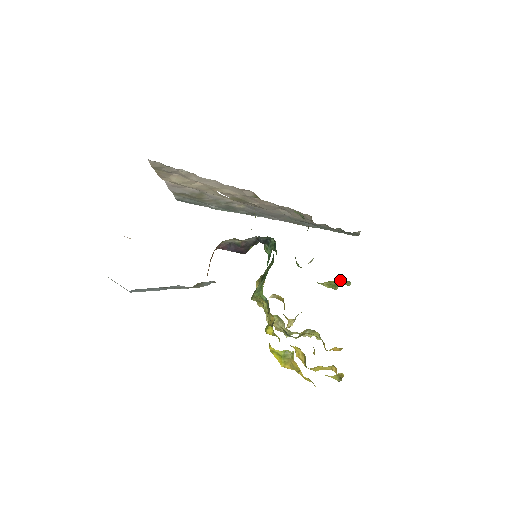
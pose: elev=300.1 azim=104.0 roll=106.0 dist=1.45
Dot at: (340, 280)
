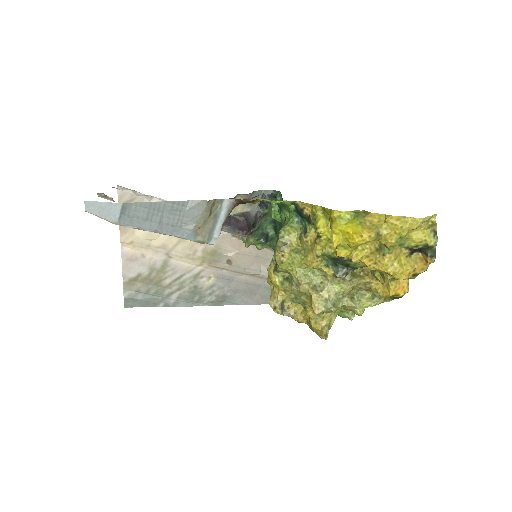
Dot at: occluded
